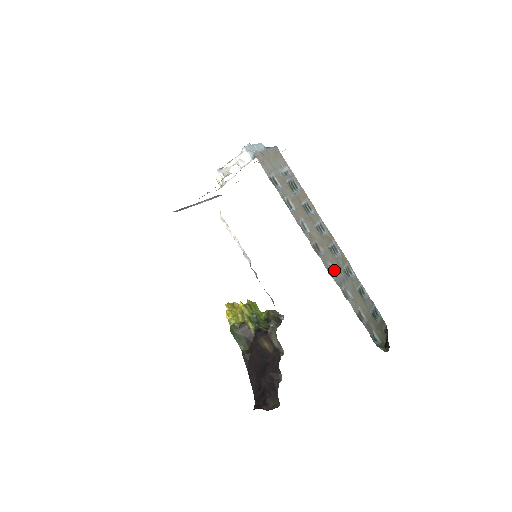
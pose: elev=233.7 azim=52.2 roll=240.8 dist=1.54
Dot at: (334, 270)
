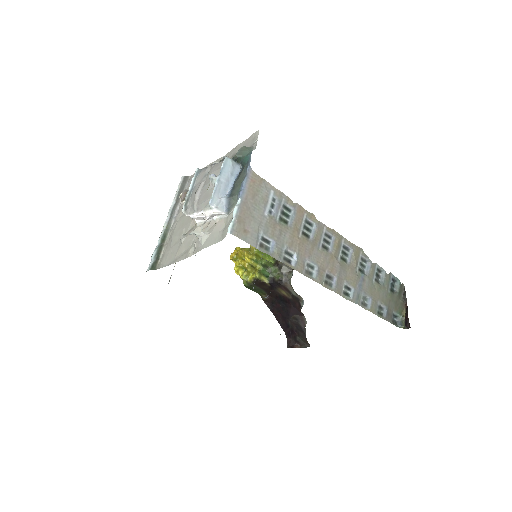
Dot at: (349, 286)
